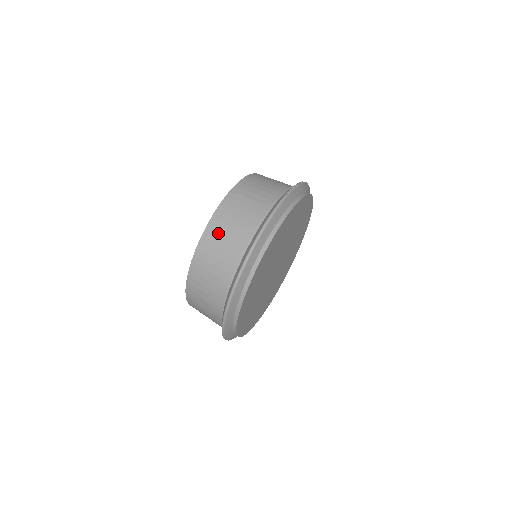
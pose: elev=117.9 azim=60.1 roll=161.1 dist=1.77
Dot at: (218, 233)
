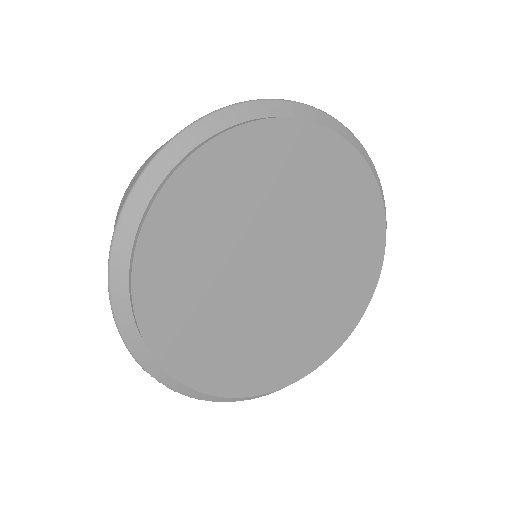
Dot at: occluded
